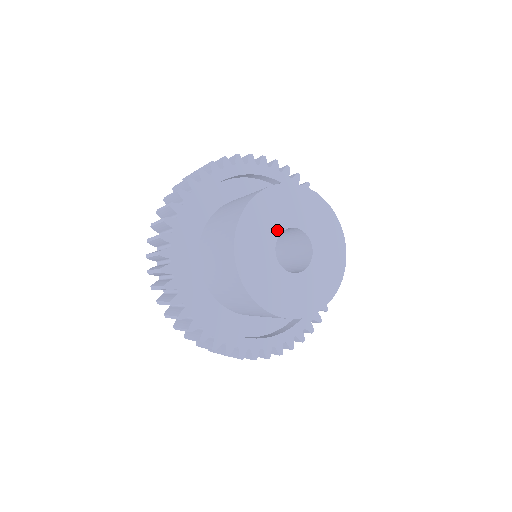
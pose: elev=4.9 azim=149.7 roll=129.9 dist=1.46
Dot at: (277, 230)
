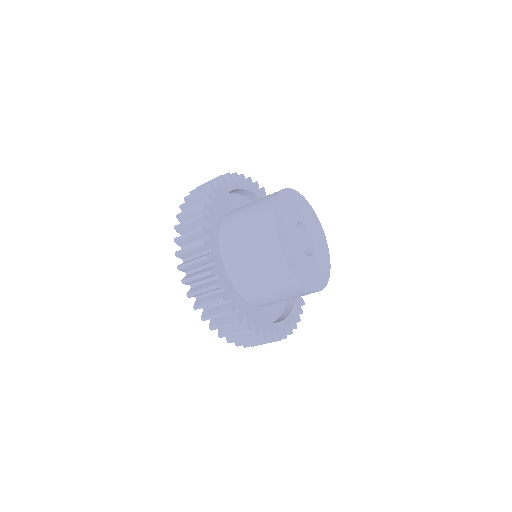
Dot at: (293, 229)
